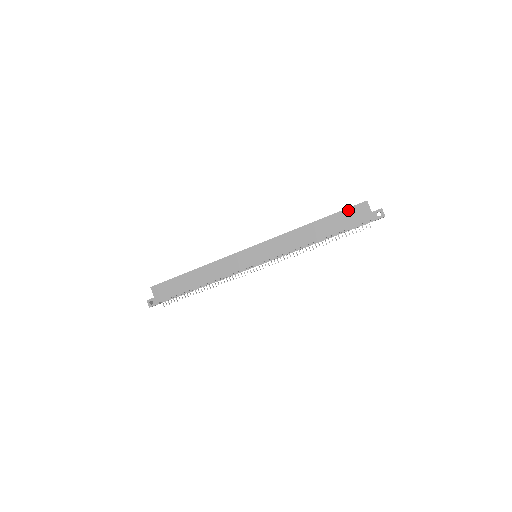
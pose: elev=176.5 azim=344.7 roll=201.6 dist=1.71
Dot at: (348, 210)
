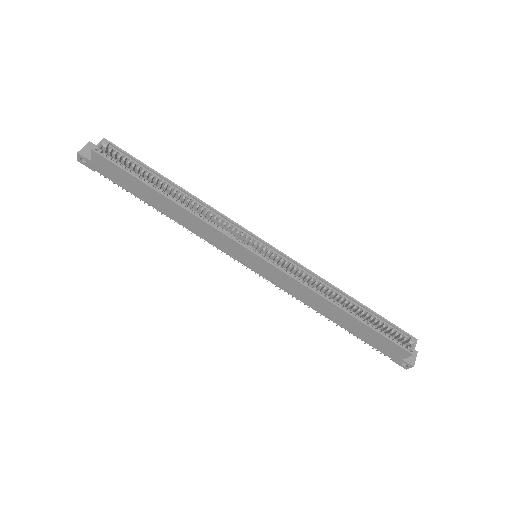
Dot at: (387, 341)
